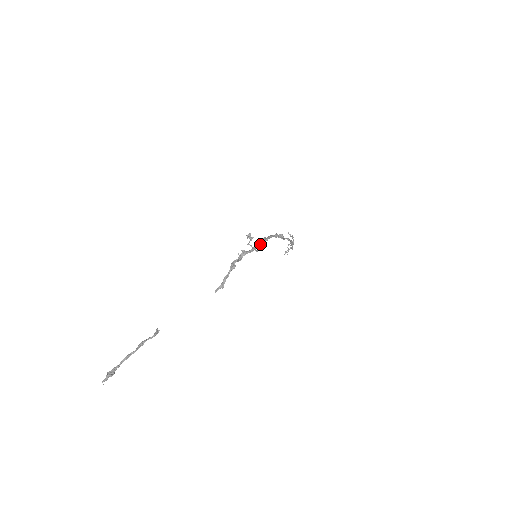
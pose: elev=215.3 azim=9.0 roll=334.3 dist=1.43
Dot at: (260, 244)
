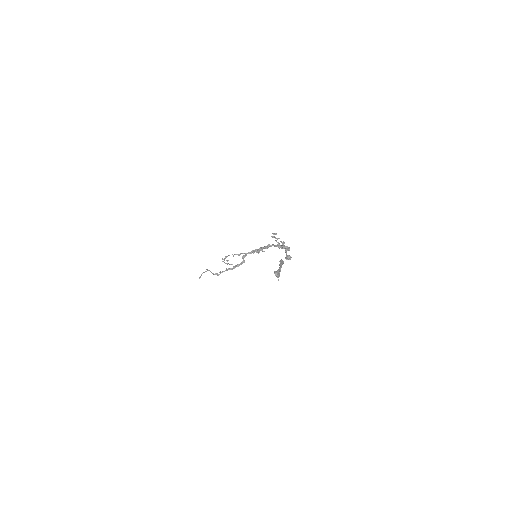
Dot at: occluded
